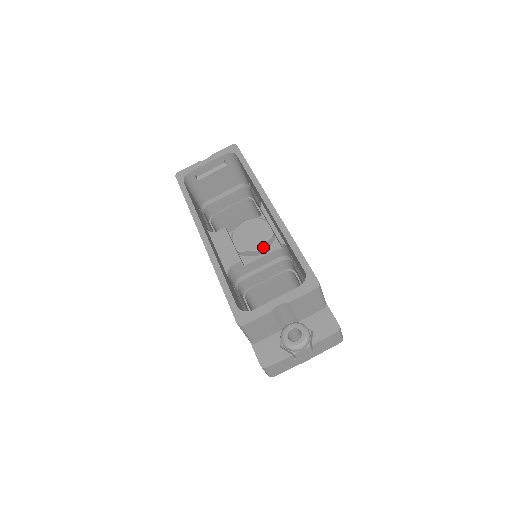
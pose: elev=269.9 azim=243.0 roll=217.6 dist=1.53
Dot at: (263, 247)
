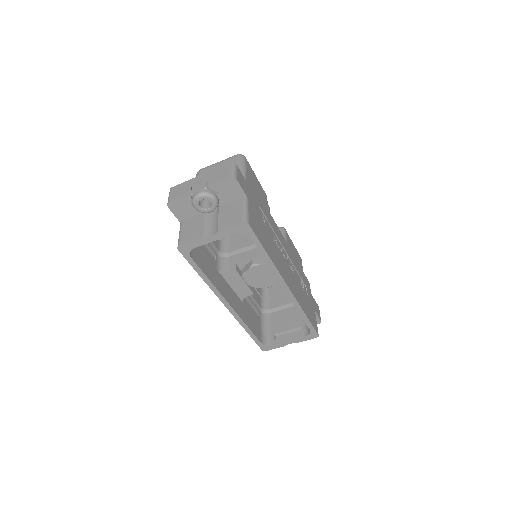
Dot at: occluded
